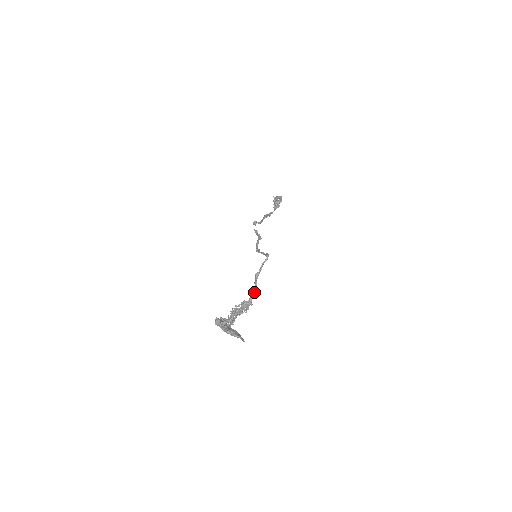
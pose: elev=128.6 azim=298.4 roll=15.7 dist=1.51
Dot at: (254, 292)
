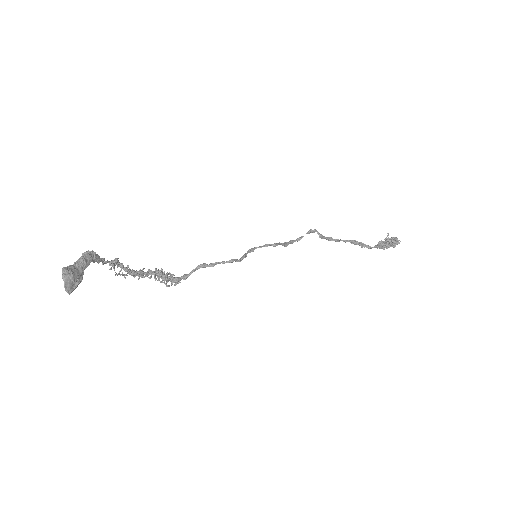
Dot at: (182, 276)
